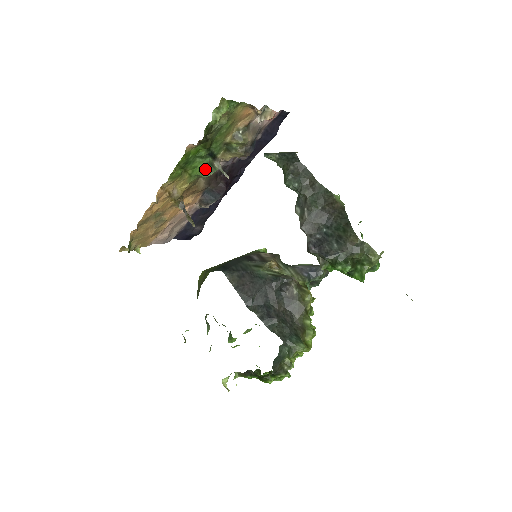
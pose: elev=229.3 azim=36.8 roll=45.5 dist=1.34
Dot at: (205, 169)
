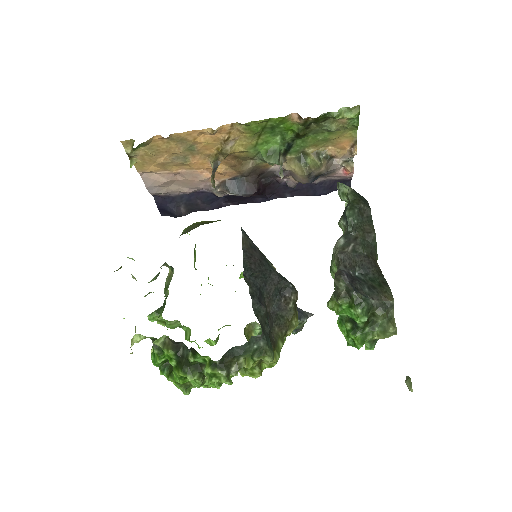
Dot at: (272, 153)
